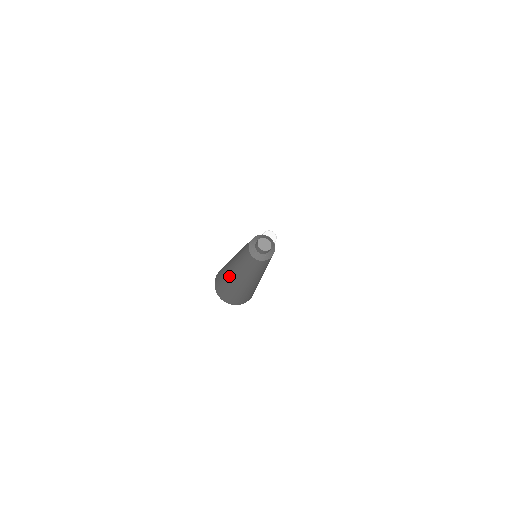
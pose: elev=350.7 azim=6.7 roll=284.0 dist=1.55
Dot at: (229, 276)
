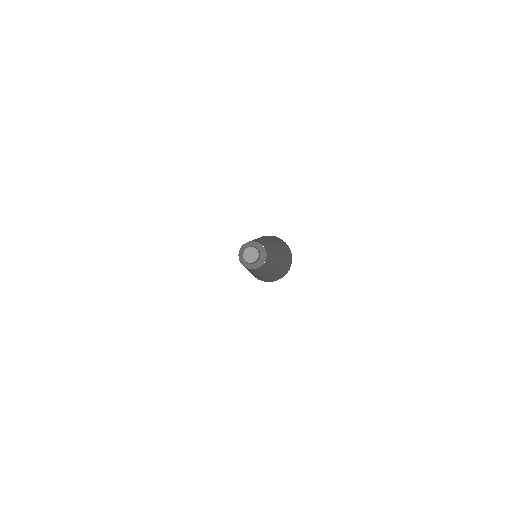
Dot at: occluded
